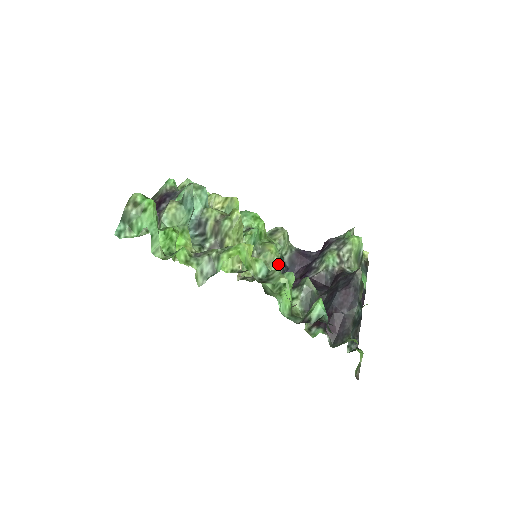
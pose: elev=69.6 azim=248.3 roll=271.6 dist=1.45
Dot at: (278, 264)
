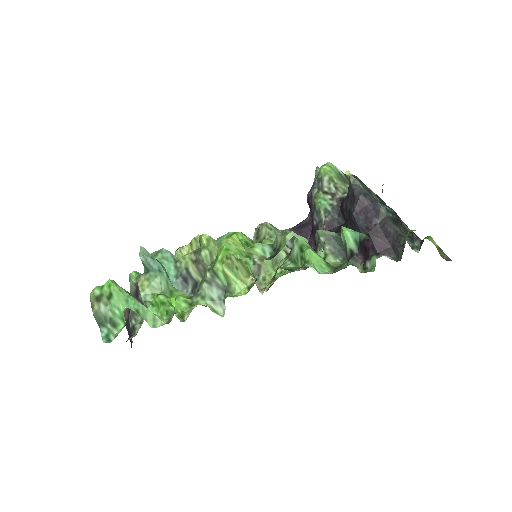
Dot at: (285, 251)
